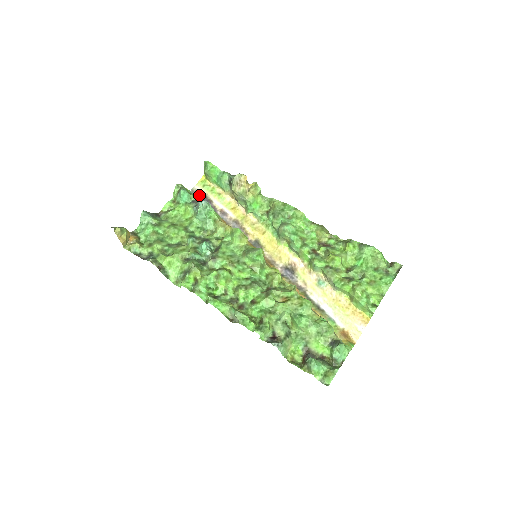
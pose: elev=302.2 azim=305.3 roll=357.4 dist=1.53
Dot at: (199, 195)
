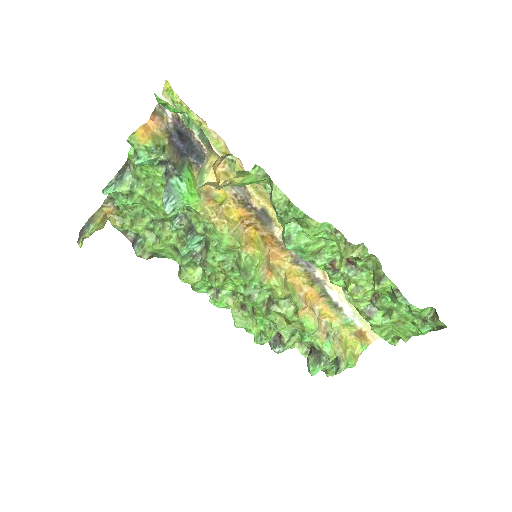
Dot at: (171, 118)
